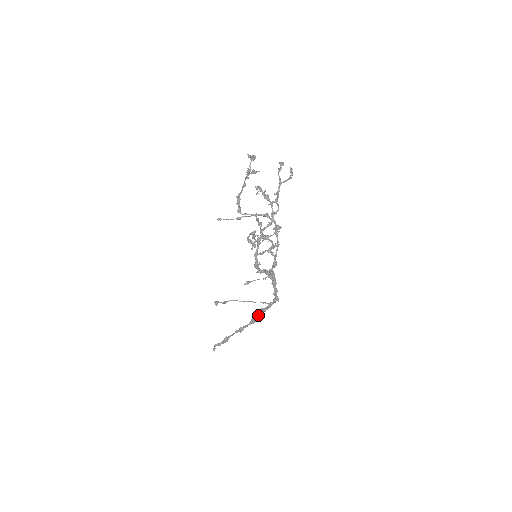
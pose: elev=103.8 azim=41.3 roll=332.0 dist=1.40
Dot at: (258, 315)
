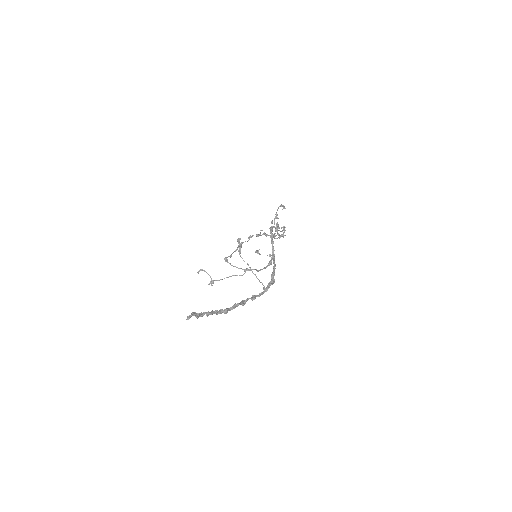
Dot at: (250, 298)
